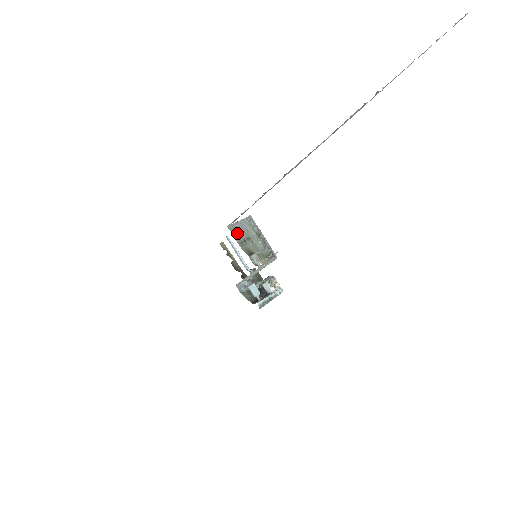
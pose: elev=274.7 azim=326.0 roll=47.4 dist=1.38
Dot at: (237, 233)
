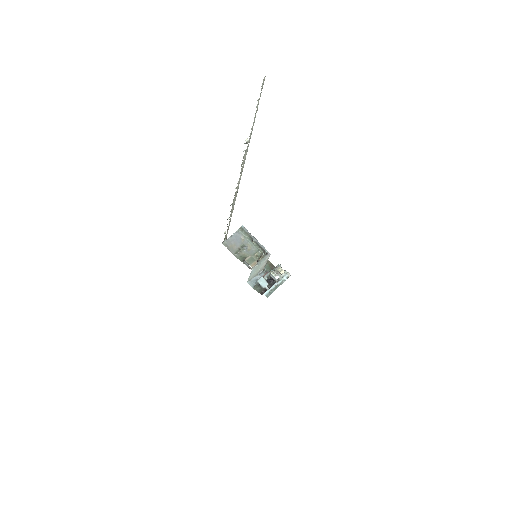
Dot at: (232, 245)
